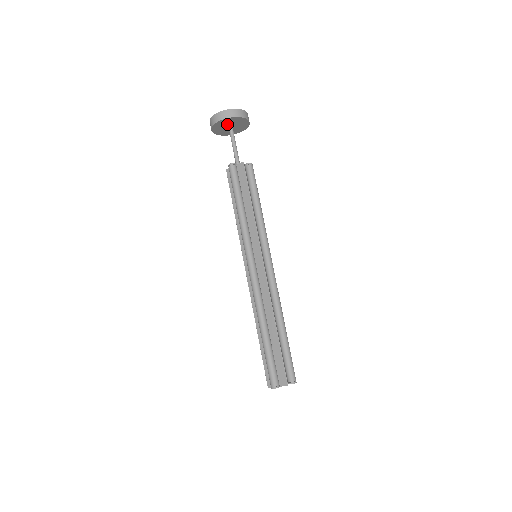
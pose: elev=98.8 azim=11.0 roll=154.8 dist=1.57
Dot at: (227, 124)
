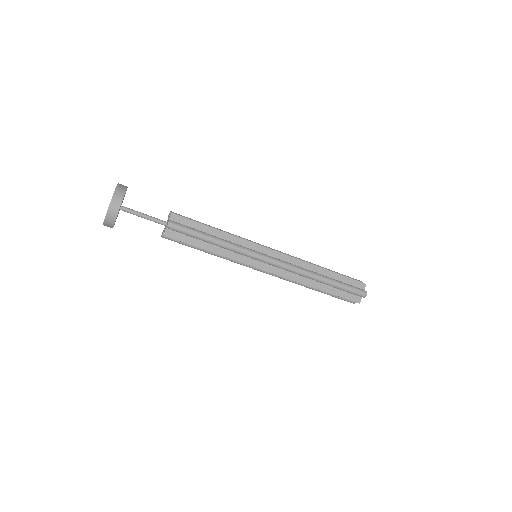
Dot at: occluded
